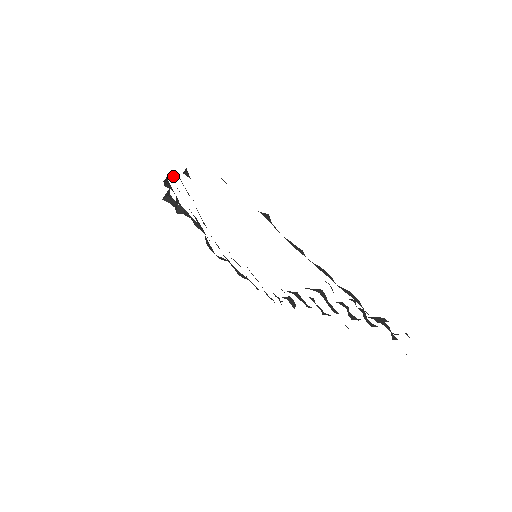
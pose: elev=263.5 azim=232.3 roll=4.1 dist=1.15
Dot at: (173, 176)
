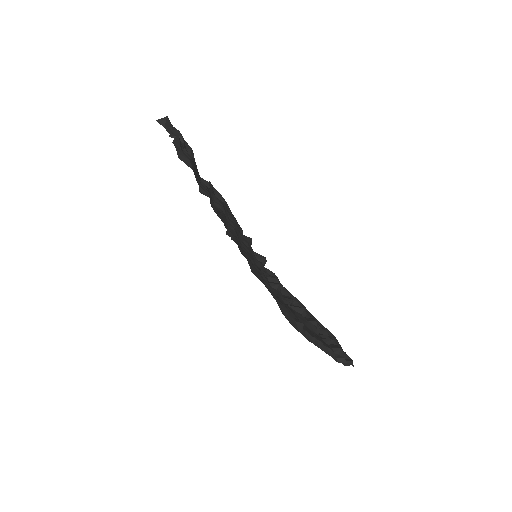
Dot at: occluded
